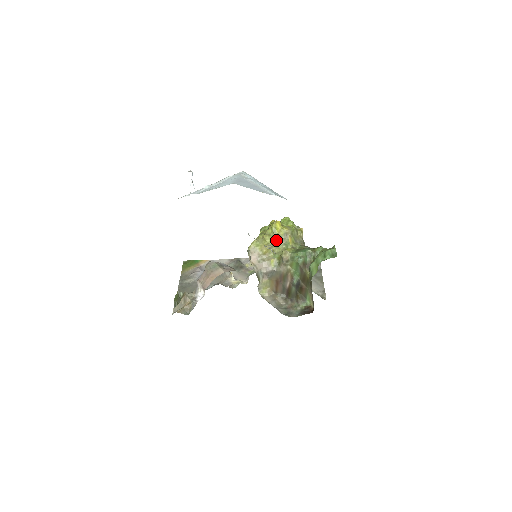
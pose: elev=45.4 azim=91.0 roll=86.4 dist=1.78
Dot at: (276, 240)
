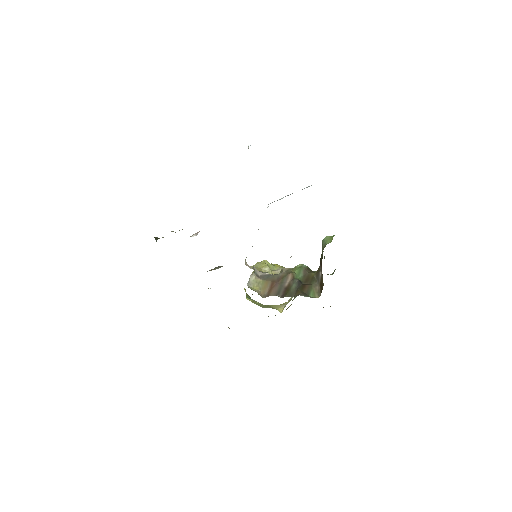
Dot at: (273, 271)
